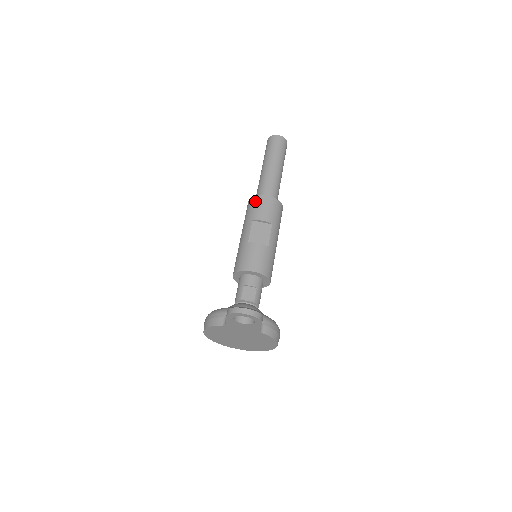
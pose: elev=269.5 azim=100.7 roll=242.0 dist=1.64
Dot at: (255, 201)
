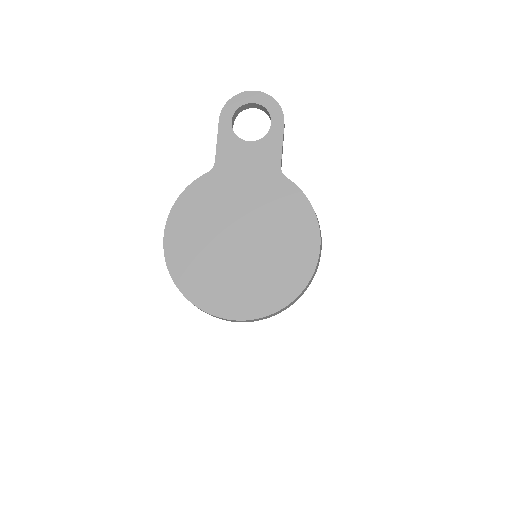
Dot at: occluded
